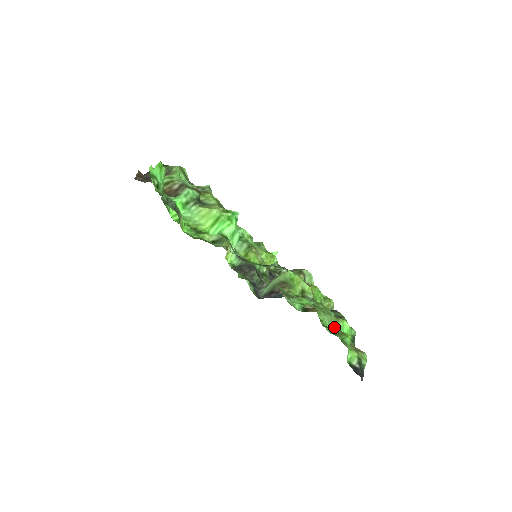
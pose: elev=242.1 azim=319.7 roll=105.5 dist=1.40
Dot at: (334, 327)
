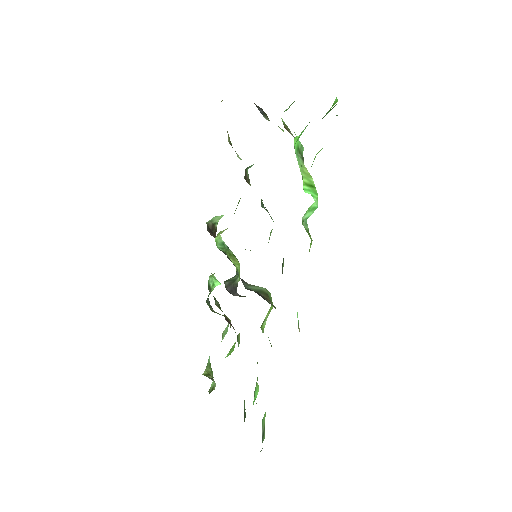
Dot at: occluded
